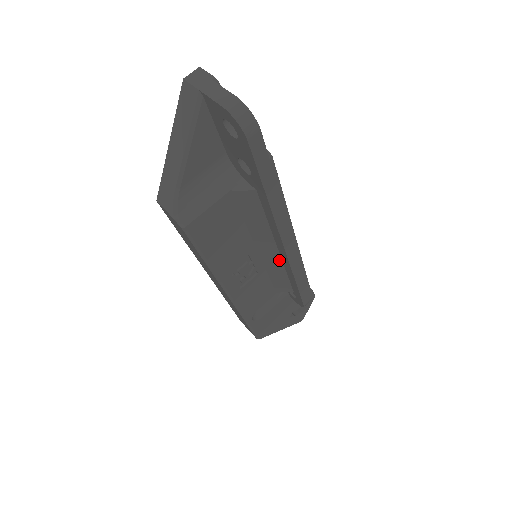
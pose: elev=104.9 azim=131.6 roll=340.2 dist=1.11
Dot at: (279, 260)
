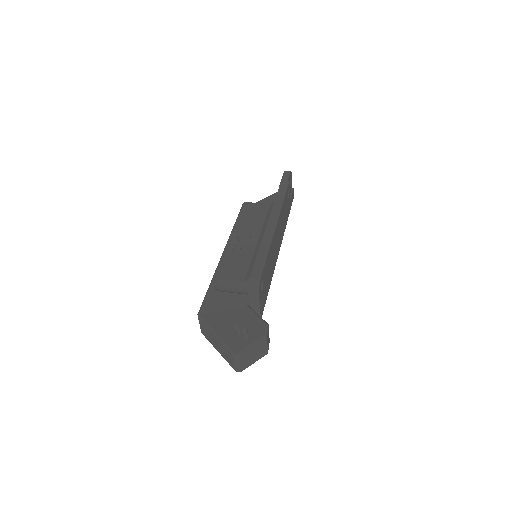
Dot at: occluded
